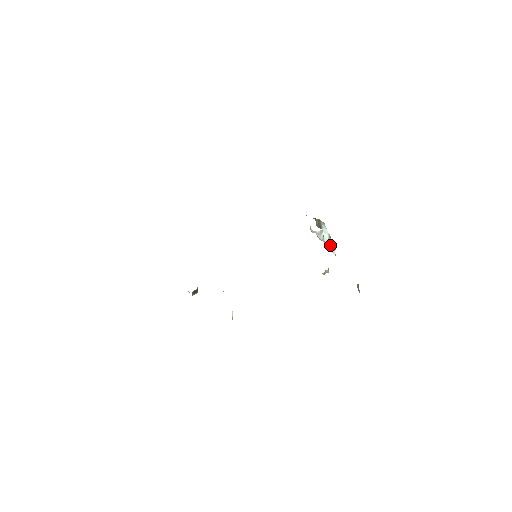
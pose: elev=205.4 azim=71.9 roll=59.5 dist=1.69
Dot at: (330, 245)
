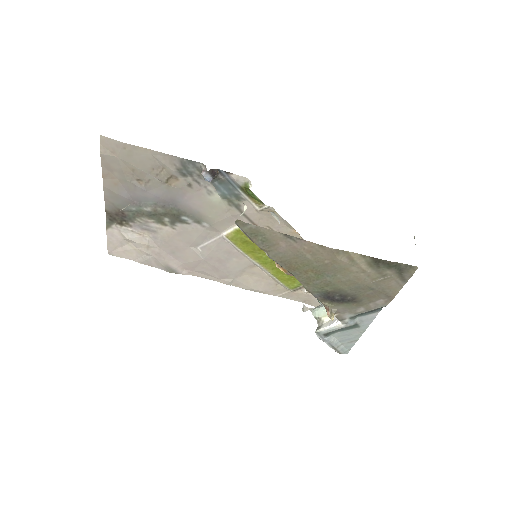
Dot at: (327, 322)
